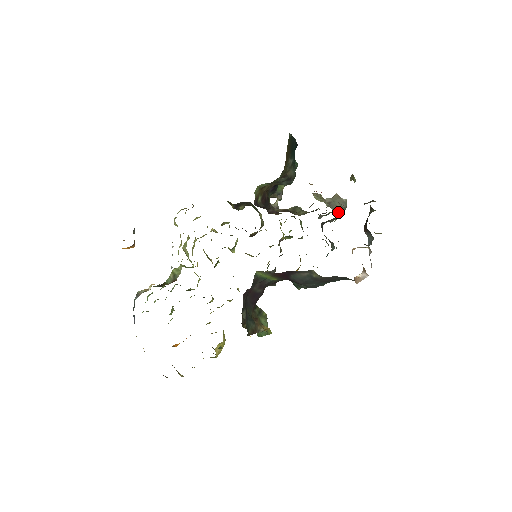
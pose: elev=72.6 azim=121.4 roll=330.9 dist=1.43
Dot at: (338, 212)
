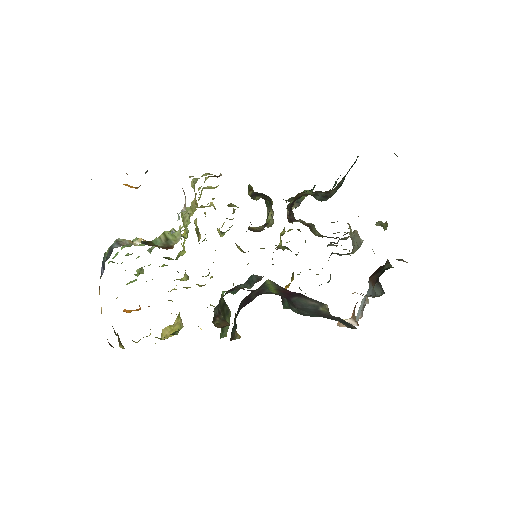
Dot at: (353, 250)
